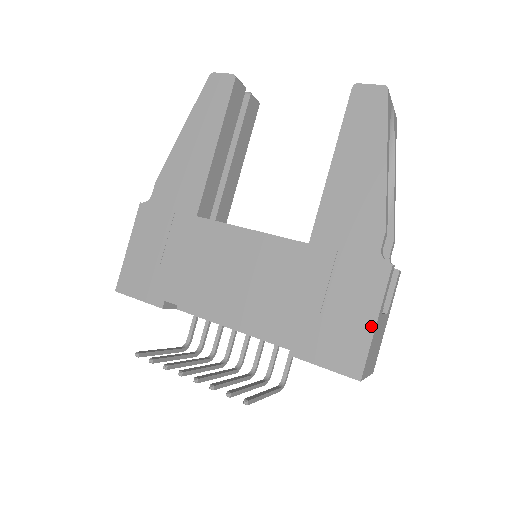
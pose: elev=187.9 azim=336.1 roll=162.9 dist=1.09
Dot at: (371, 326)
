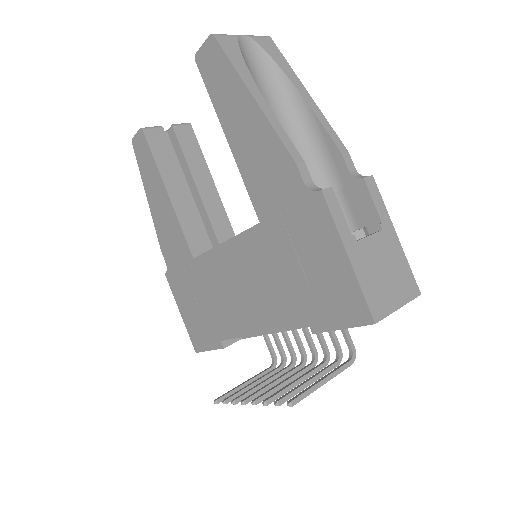
Dot at: (346, 263)
